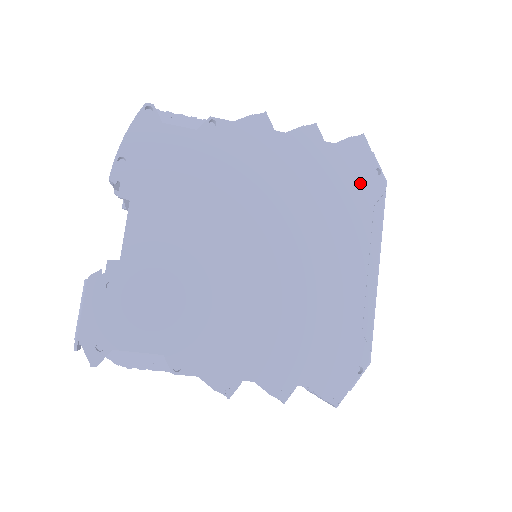
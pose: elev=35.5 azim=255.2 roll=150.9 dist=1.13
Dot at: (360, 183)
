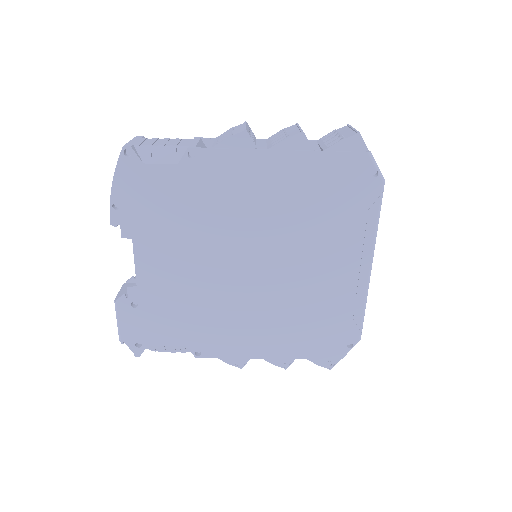
Dot at: (353, 189)
